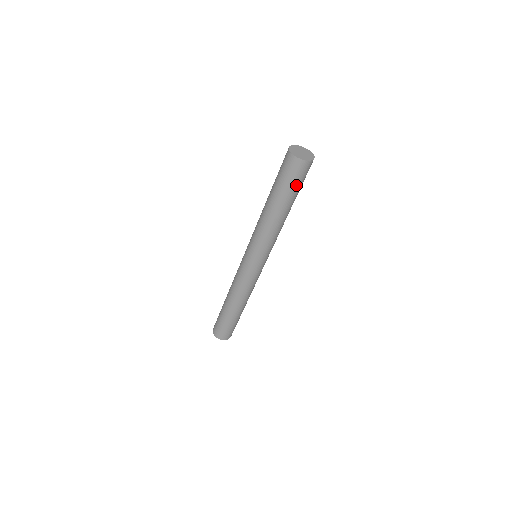
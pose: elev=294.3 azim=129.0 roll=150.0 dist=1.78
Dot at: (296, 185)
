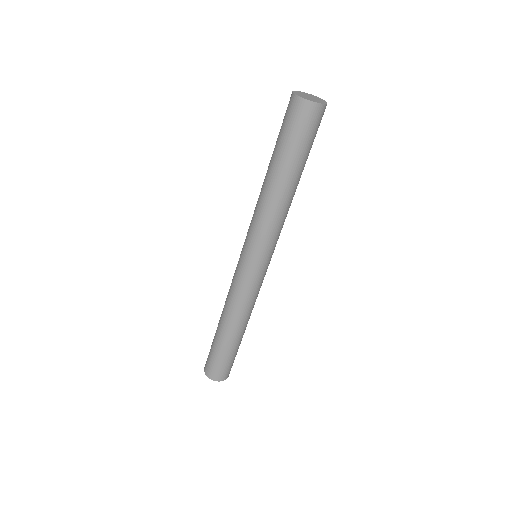
Dot at: (305, 142)
